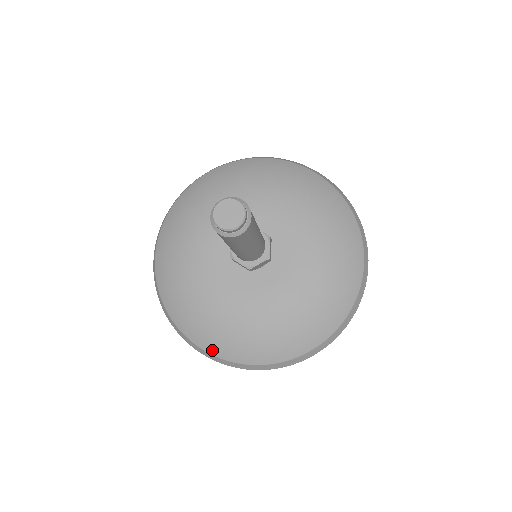
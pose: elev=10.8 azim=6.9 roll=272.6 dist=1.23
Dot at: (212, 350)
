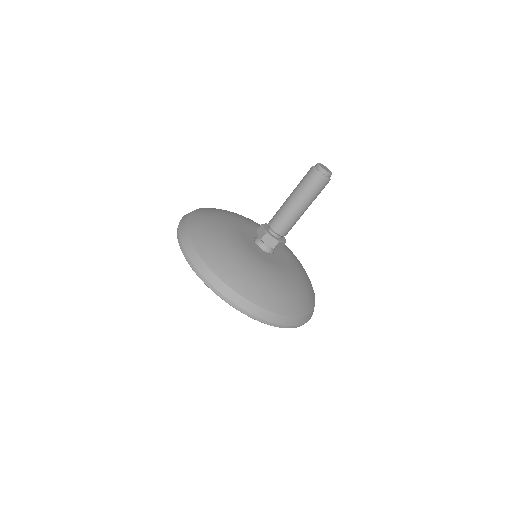
Dot at: (250, 296)
